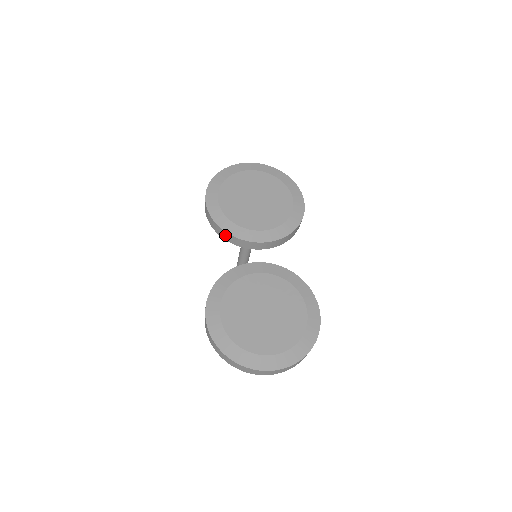
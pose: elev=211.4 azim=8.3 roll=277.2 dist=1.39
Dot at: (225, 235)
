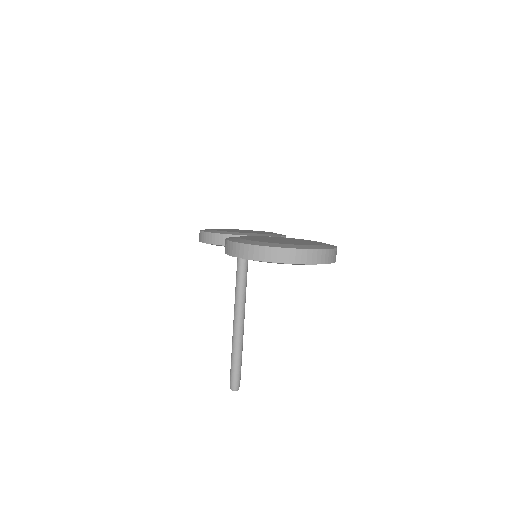
Dot at: occluded
